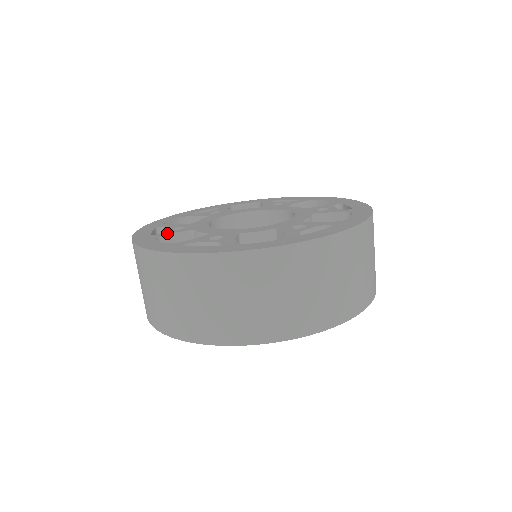
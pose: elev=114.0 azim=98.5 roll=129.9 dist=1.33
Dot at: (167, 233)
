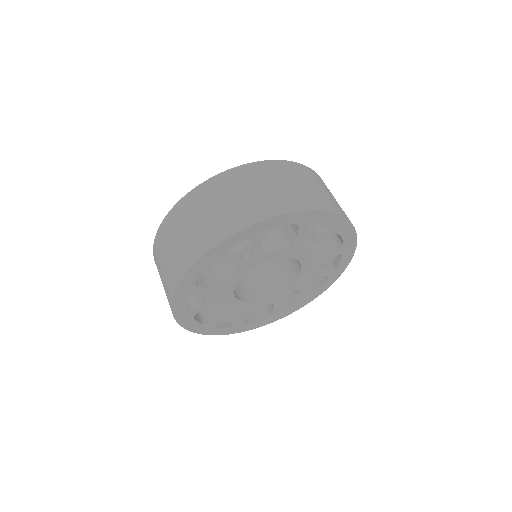
Dot at: occluded
